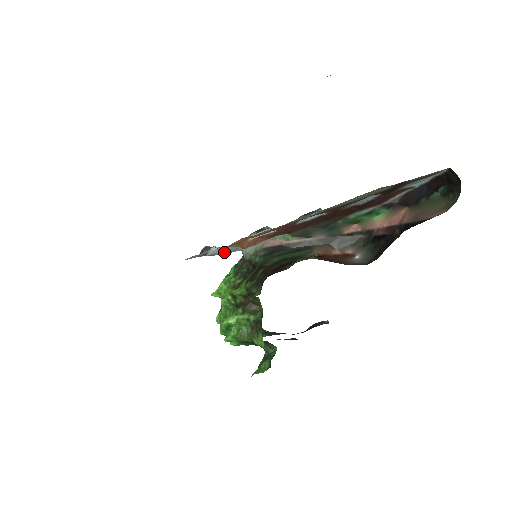
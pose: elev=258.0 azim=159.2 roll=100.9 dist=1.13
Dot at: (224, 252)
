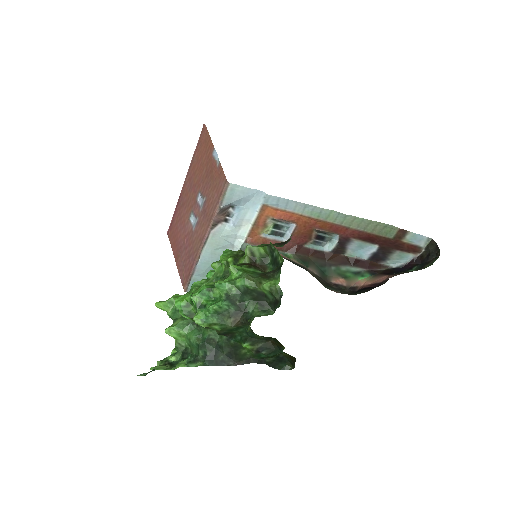
Dot at: (211, 254)
